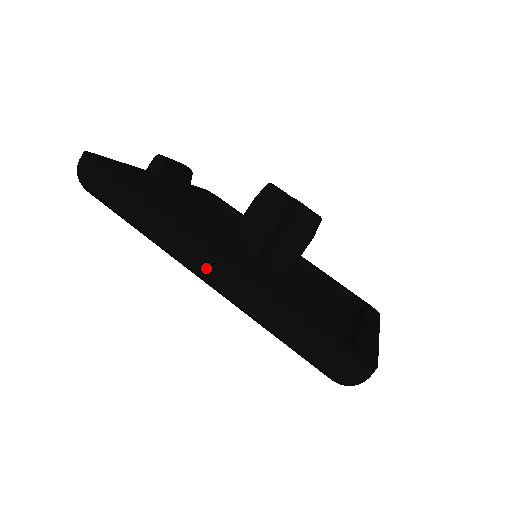
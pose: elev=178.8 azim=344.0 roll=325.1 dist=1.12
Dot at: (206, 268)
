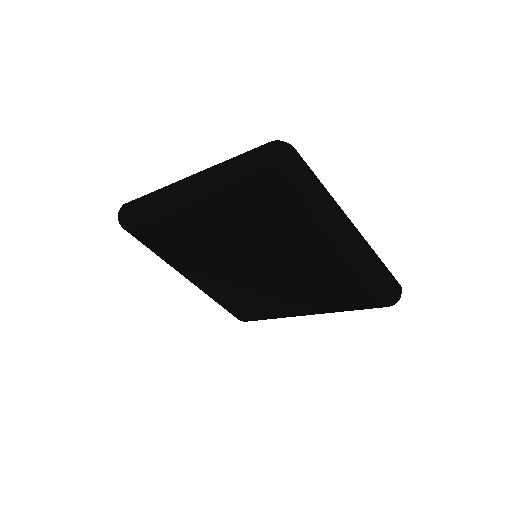
Dot at: (184, 186)
